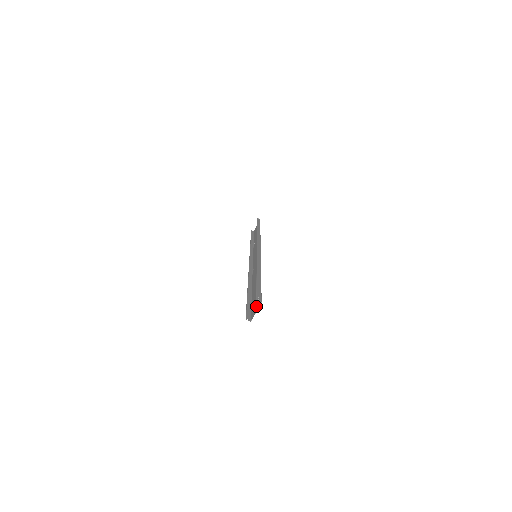
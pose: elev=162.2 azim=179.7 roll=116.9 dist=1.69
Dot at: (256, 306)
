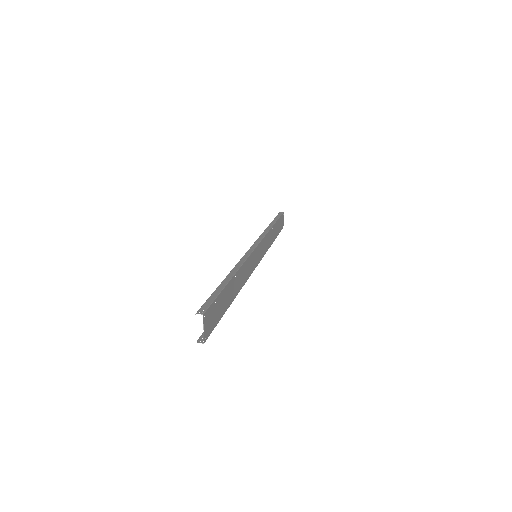
Dot at: (208, 321)
